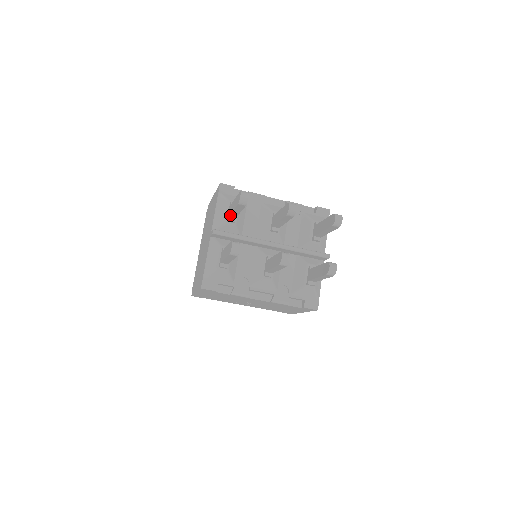
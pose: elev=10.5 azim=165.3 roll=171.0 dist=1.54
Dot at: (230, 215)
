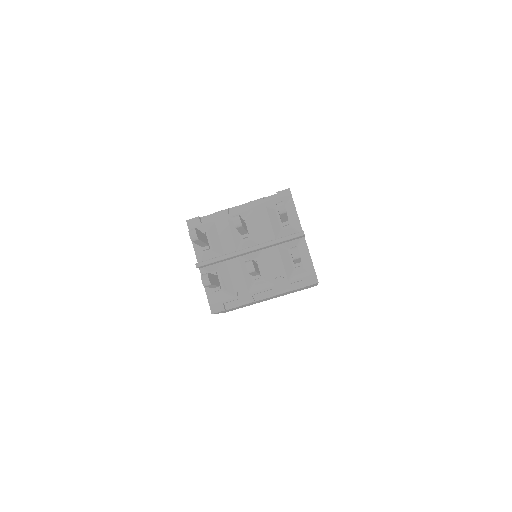
Dot at: (201, 246)
